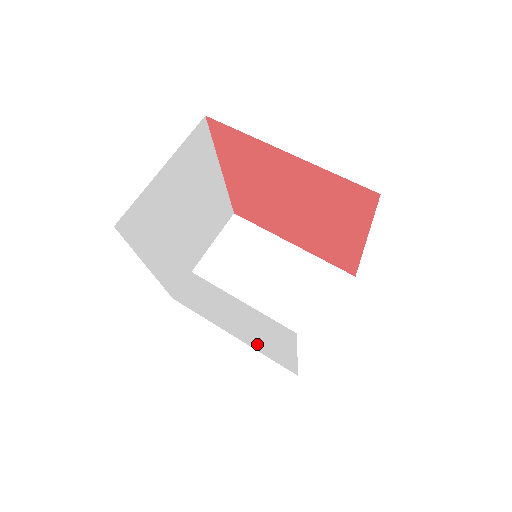
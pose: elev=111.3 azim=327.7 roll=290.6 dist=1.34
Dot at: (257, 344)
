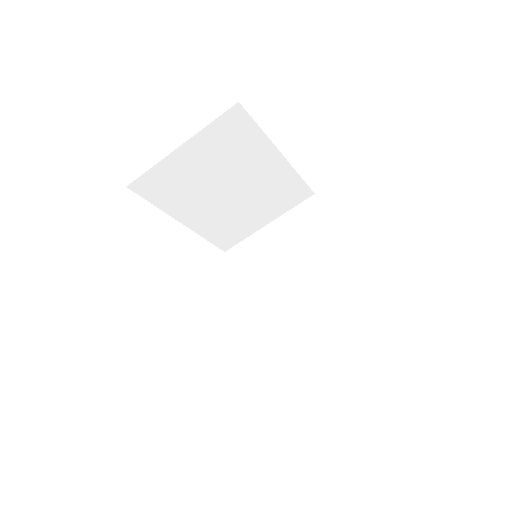
Dot at: occluded
